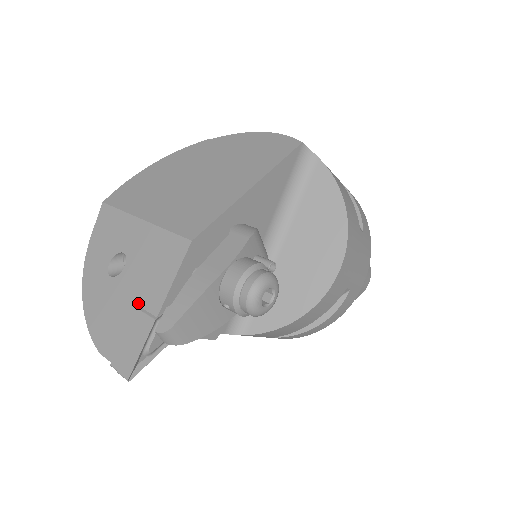
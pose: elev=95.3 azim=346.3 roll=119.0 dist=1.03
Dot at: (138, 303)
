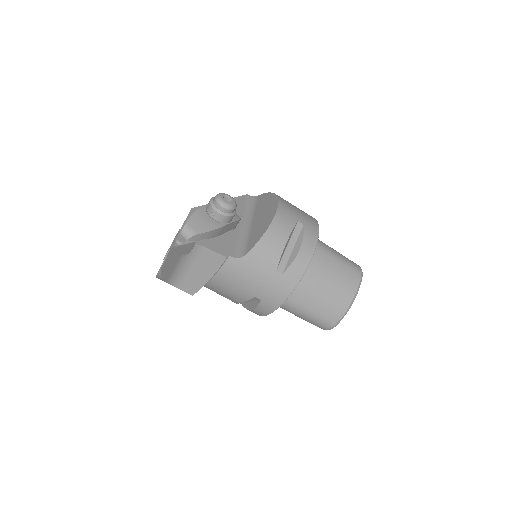
Dot at: occluded
